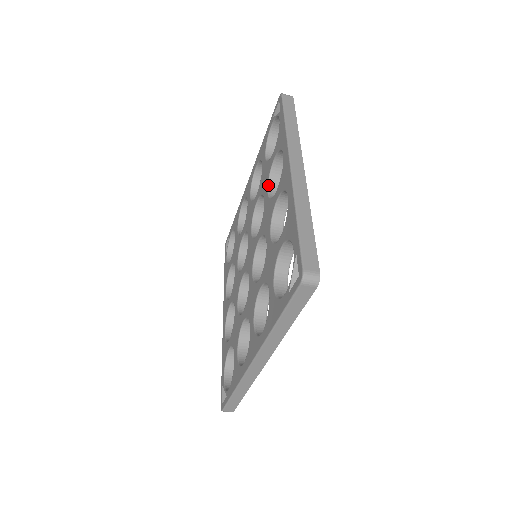
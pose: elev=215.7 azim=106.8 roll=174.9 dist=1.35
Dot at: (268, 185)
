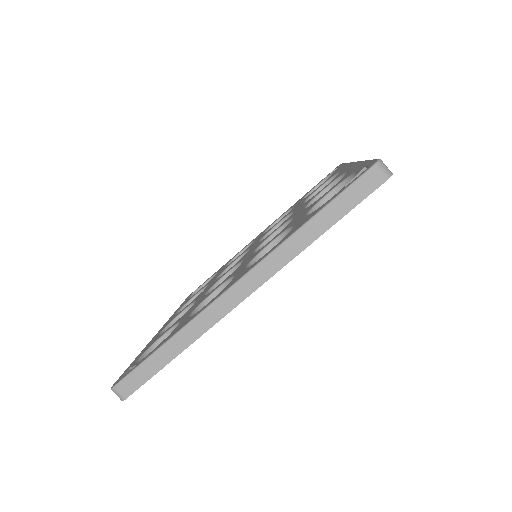
Dot at: (305, 201)
